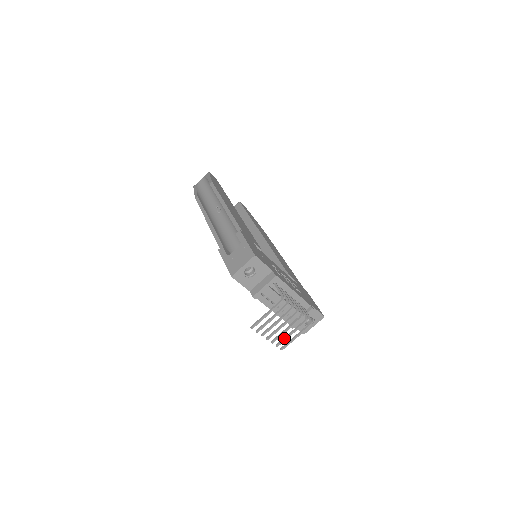
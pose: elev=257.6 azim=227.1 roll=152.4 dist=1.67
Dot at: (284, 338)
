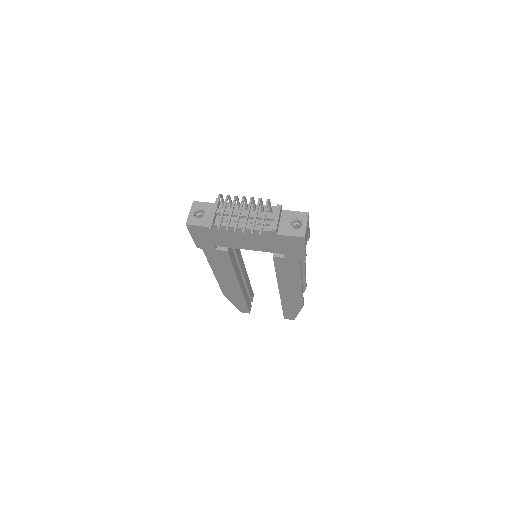
Dot at: (253, 223)
